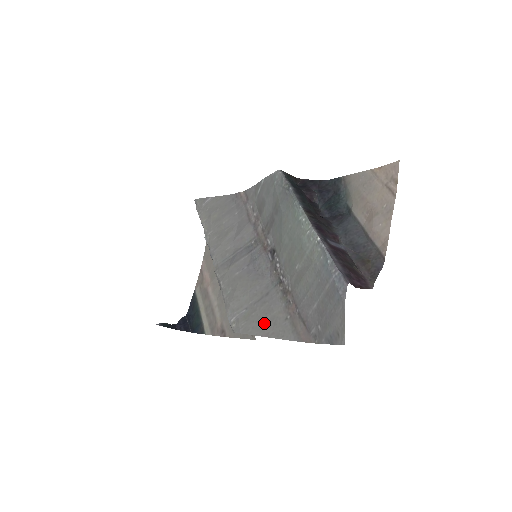
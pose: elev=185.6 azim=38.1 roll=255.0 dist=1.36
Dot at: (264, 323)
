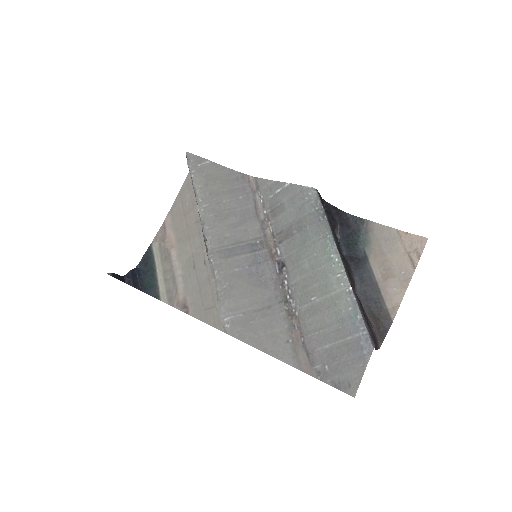
Dot at: (263, 337)
